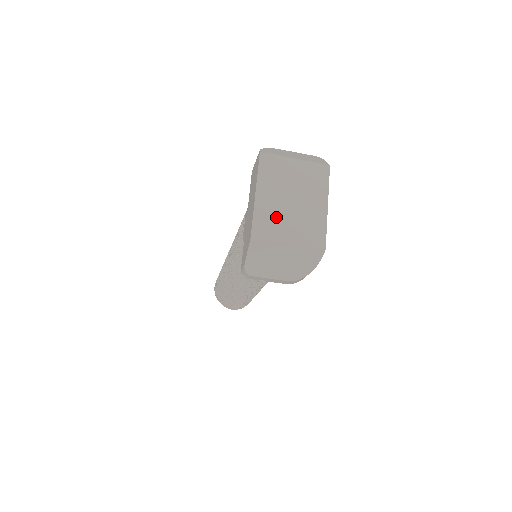
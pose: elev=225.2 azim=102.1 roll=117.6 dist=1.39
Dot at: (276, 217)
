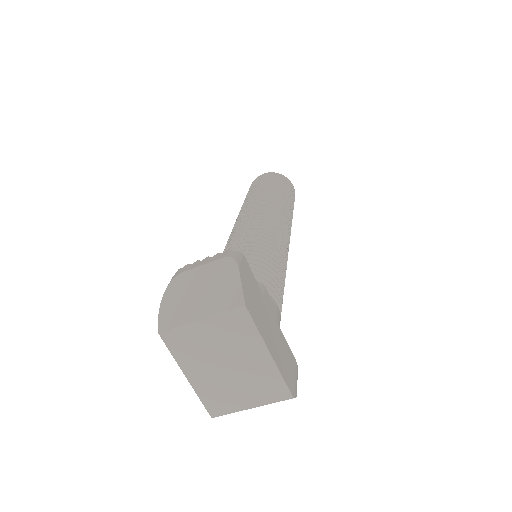
Dot at: (222, 390)
